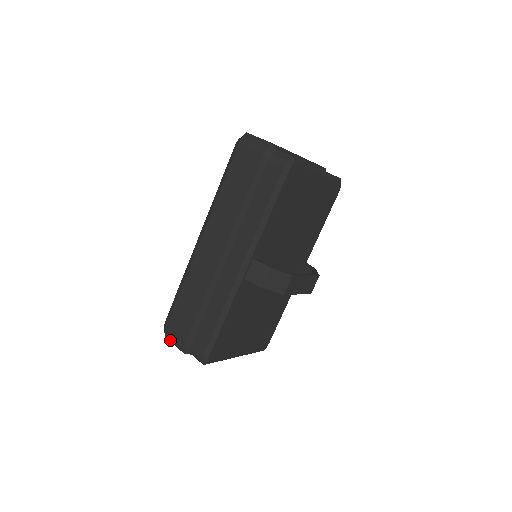
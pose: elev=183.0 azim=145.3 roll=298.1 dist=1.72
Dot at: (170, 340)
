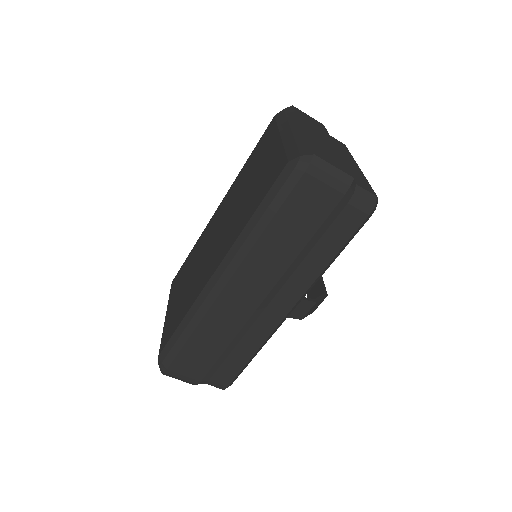
Dot at: (173, 377)
